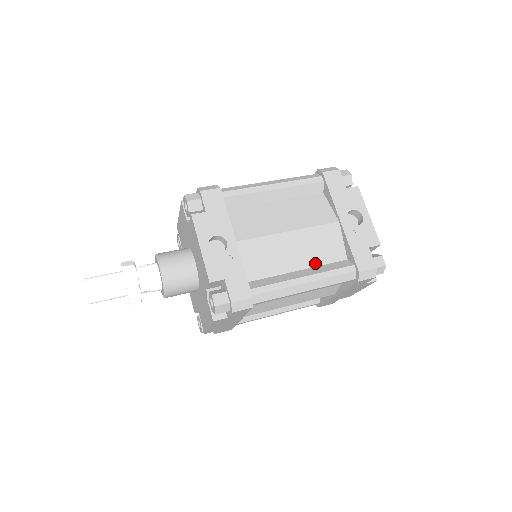
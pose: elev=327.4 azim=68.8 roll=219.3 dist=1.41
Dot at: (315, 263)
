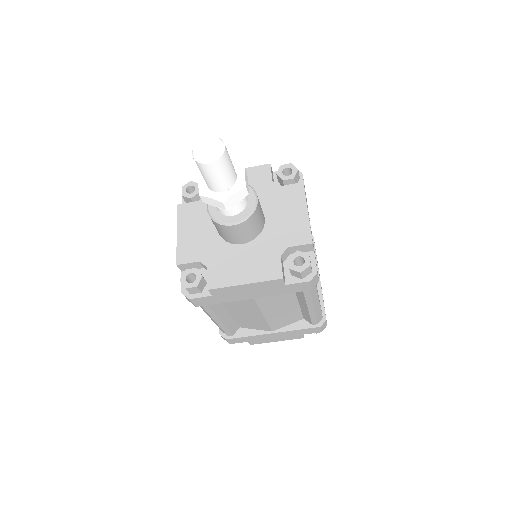
Dot at: occluded
